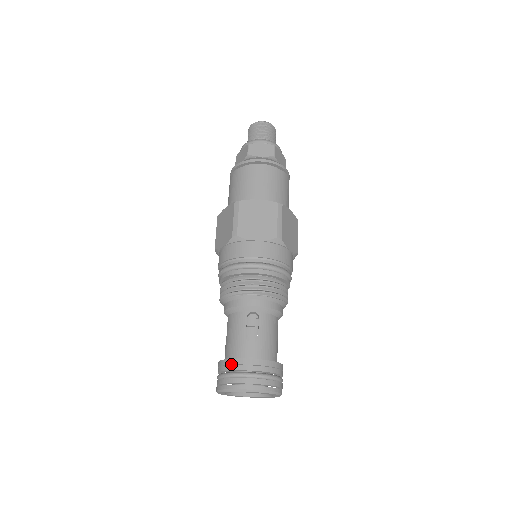
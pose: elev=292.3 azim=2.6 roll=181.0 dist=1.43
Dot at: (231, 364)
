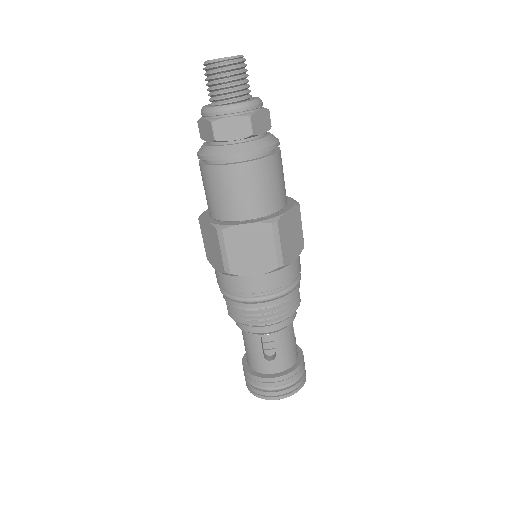
Dot at: (255, 380)
